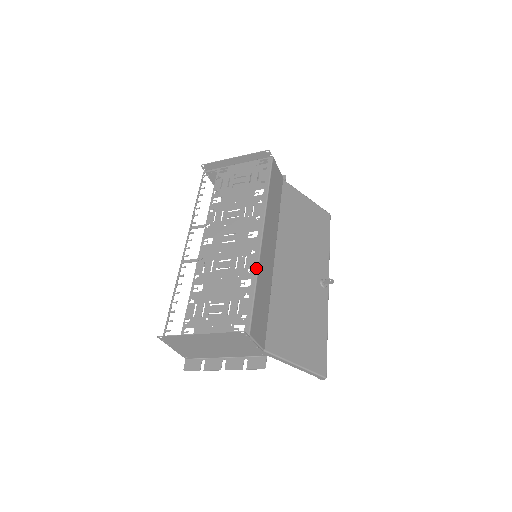
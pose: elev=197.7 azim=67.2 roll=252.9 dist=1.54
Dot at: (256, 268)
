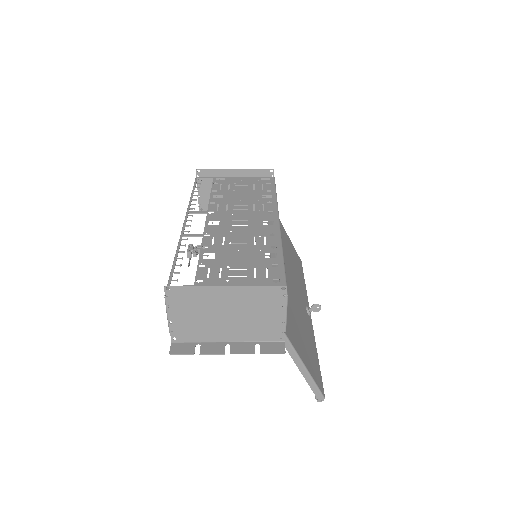
Dot at: (280, 246)
